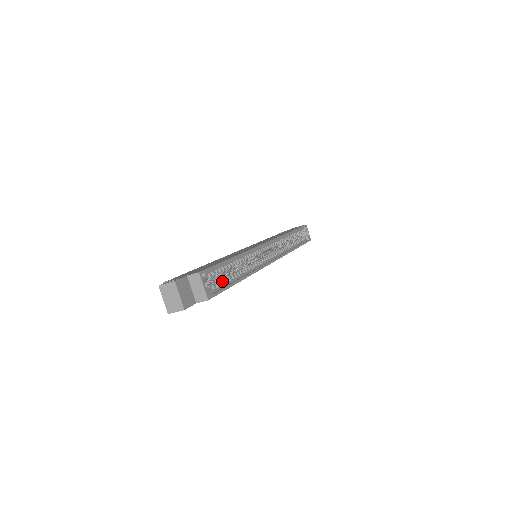
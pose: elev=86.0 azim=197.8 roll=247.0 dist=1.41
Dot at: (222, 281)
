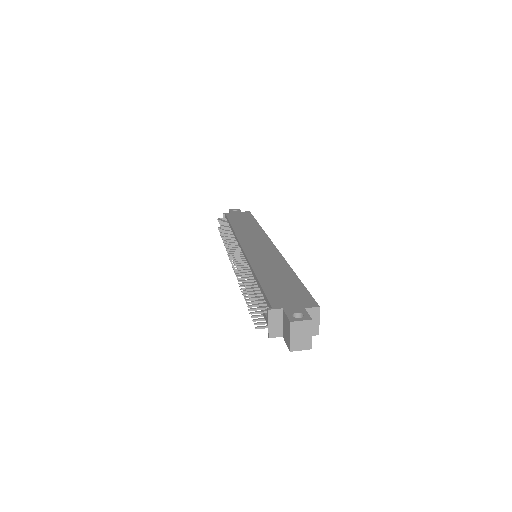
Dot at: occluded
